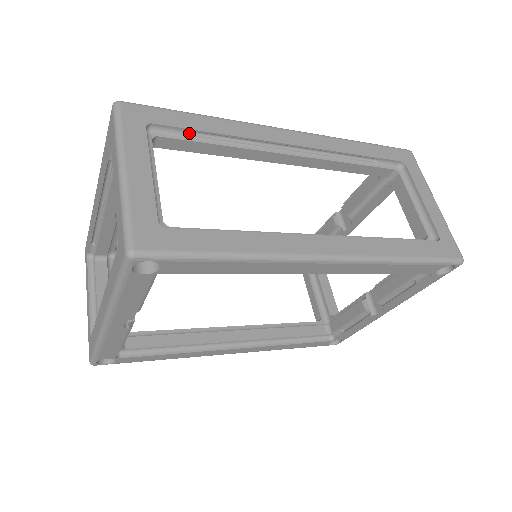
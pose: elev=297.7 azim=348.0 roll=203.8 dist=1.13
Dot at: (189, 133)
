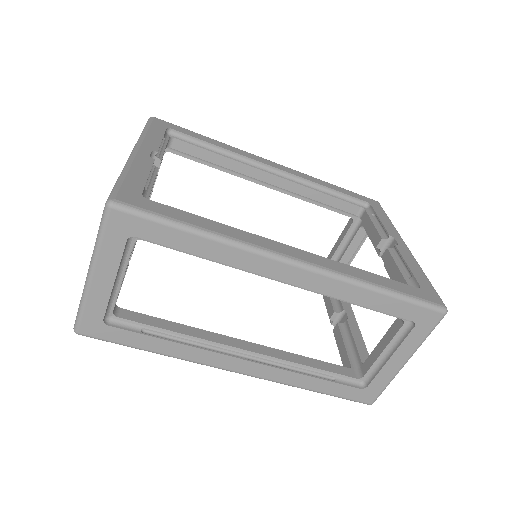
Dot at: (176, 244)
